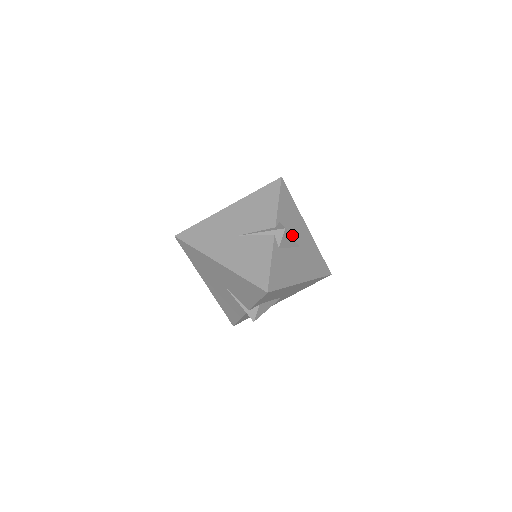
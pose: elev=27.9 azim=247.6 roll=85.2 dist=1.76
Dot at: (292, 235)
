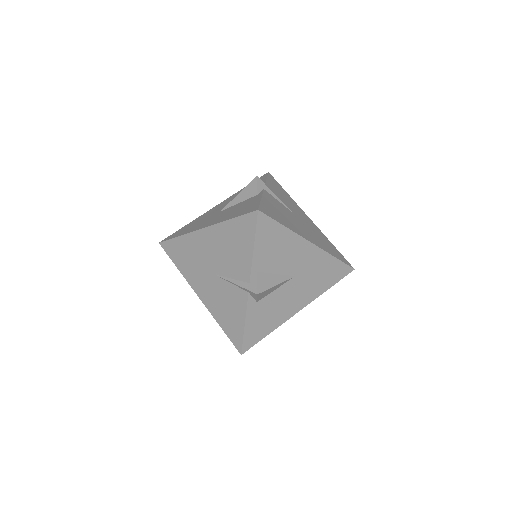
Dot at: (281, 271)
